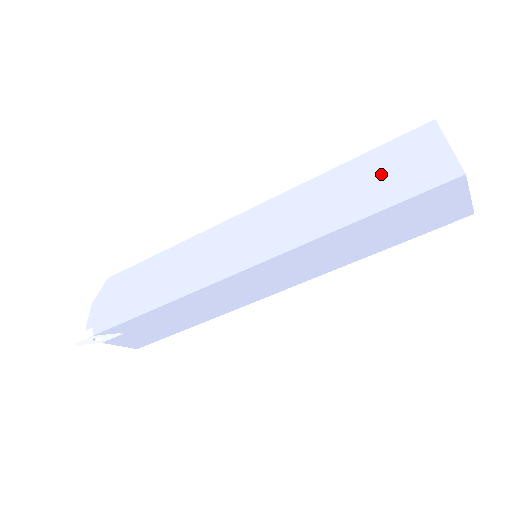
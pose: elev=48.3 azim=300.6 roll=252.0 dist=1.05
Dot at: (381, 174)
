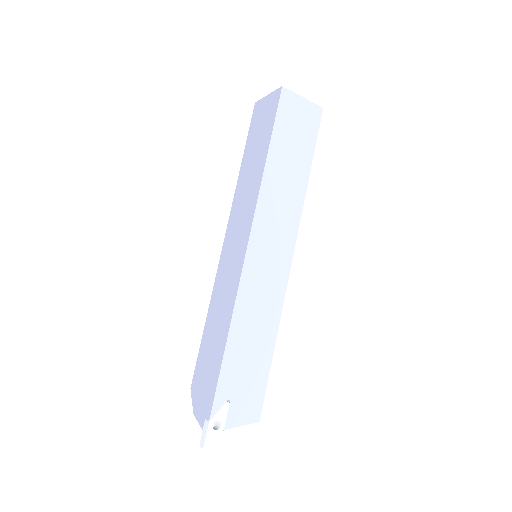
Dot at: (257, 138)
